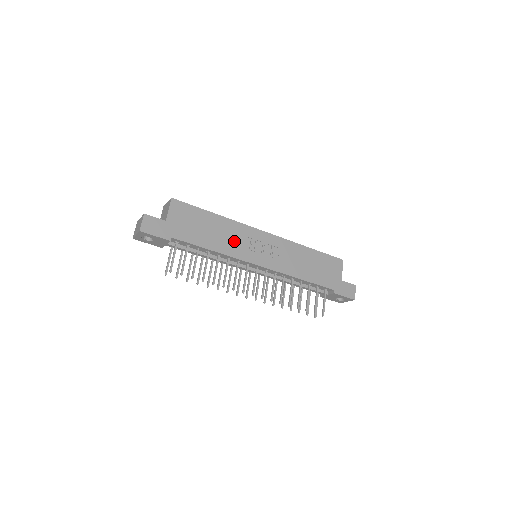
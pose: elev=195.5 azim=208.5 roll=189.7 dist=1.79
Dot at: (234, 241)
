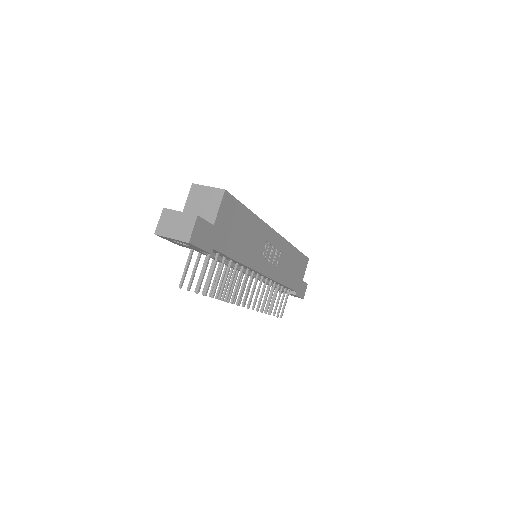
Dot at: (256, 247)
